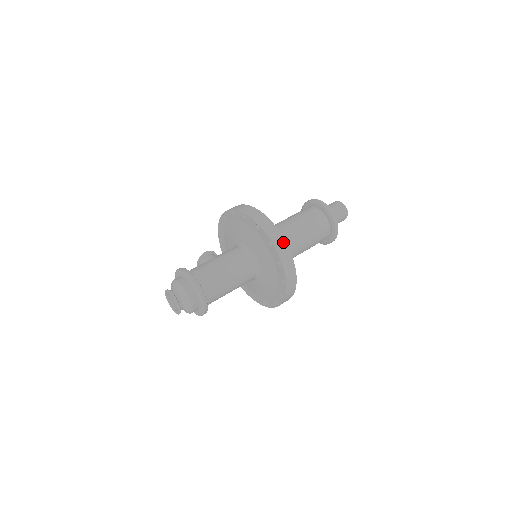
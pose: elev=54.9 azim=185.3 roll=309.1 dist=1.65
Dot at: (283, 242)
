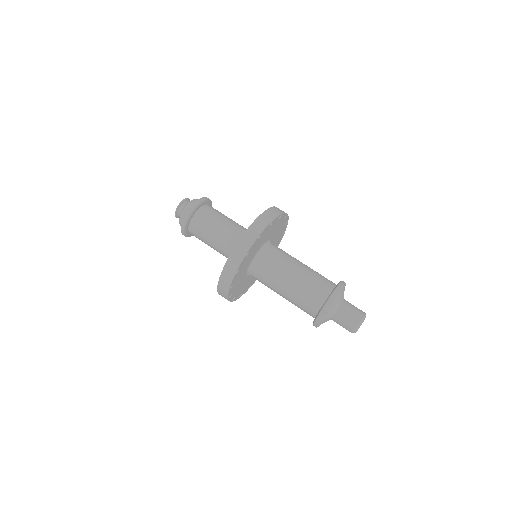
Dot at: (267, 223)
